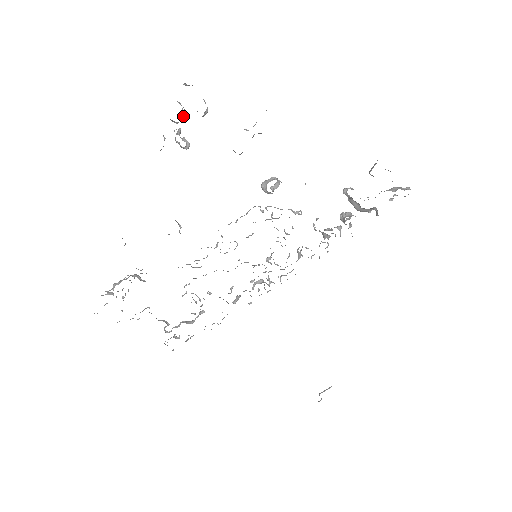
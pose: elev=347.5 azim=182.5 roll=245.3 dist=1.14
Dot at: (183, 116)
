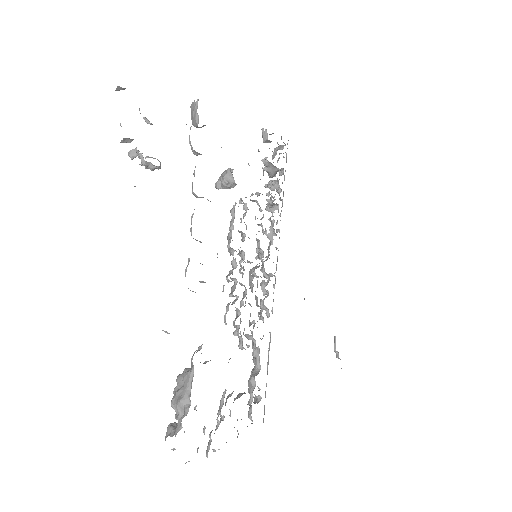
Dot at: occluded
